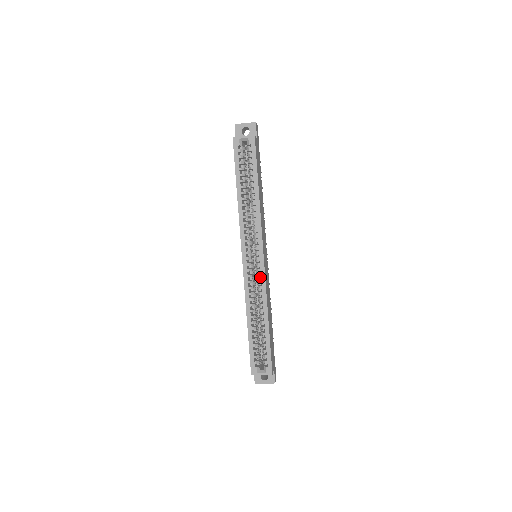
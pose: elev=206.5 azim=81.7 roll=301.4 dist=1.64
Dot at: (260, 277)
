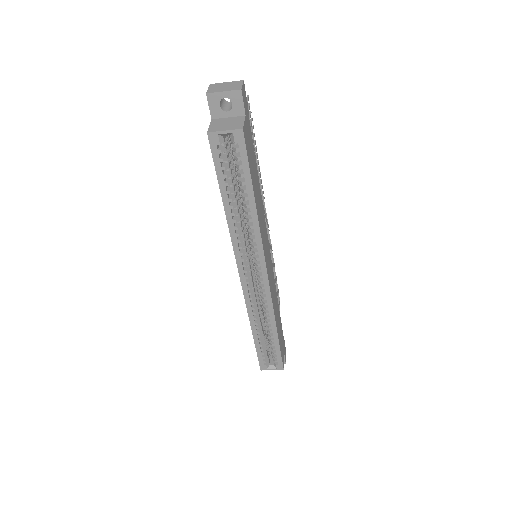
Dot at: occluded
